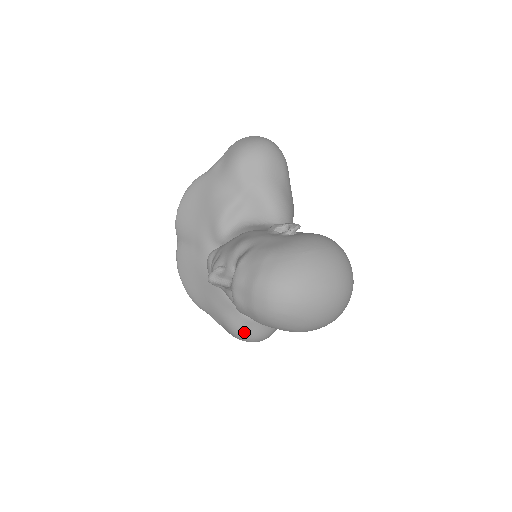
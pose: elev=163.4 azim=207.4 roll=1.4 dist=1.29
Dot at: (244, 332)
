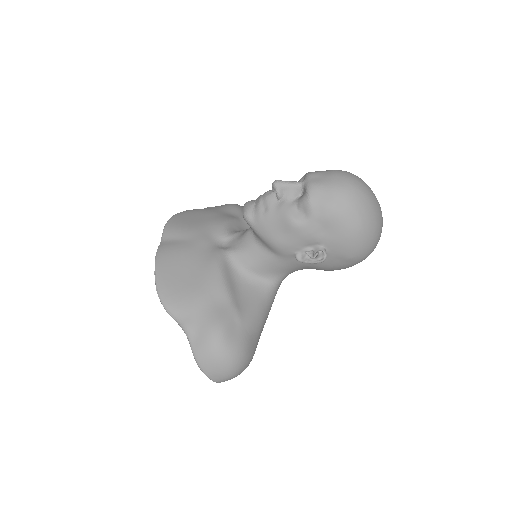
Dot at: (229, 334)
